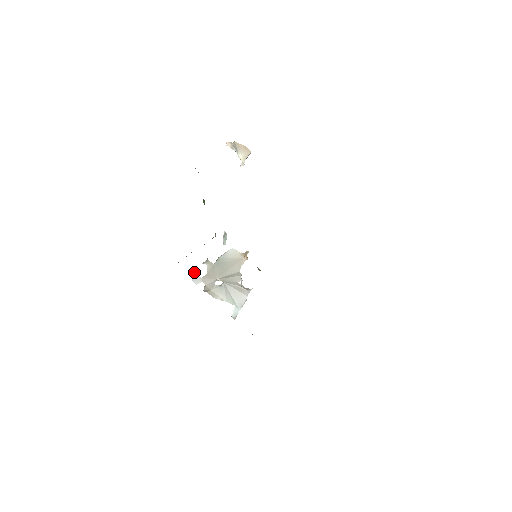
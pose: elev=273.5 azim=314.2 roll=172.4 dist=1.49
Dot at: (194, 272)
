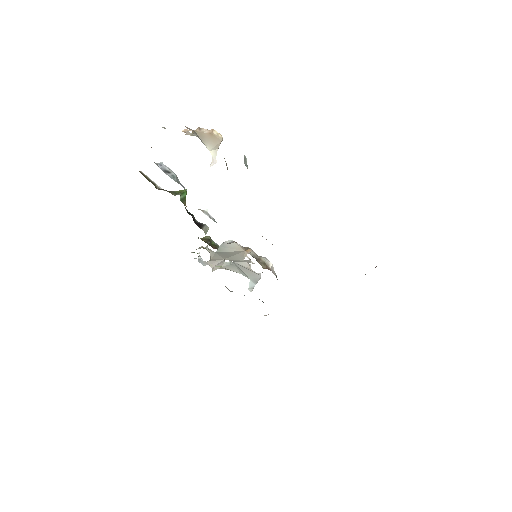
Dot at: (198, 256)
